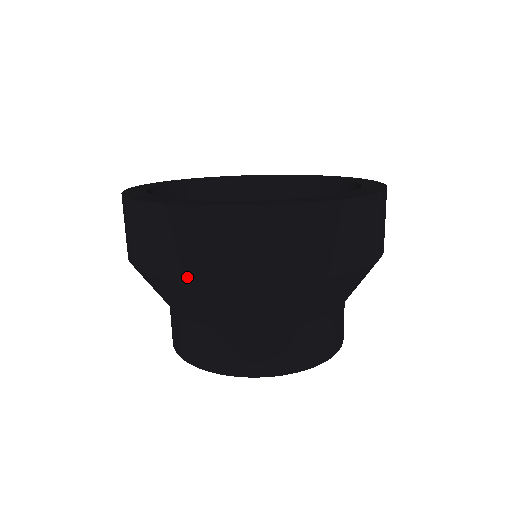
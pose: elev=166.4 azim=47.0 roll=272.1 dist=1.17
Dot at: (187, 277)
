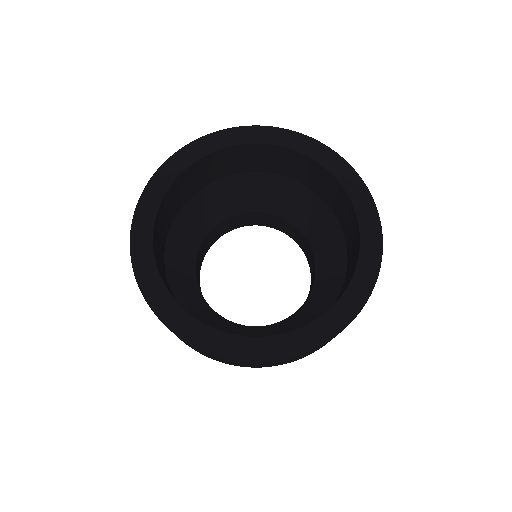
Dot at: occluded
